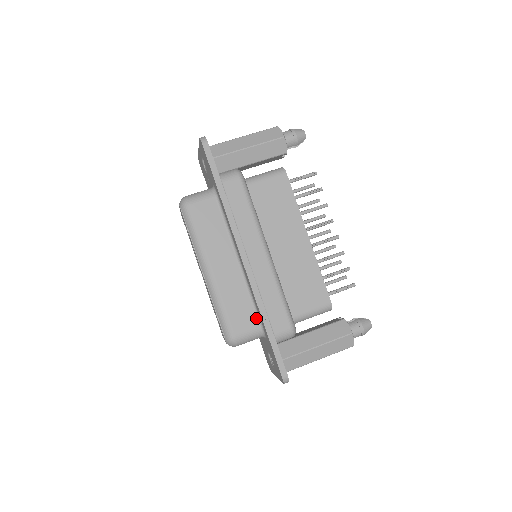
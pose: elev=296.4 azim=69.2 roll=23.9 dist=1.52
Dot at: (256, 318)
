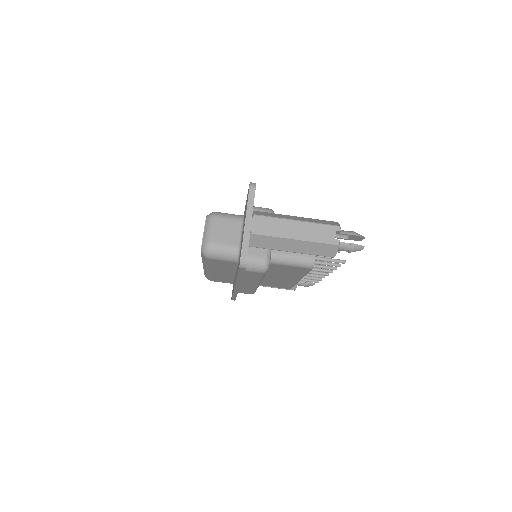
Dot at: (231, 282)
